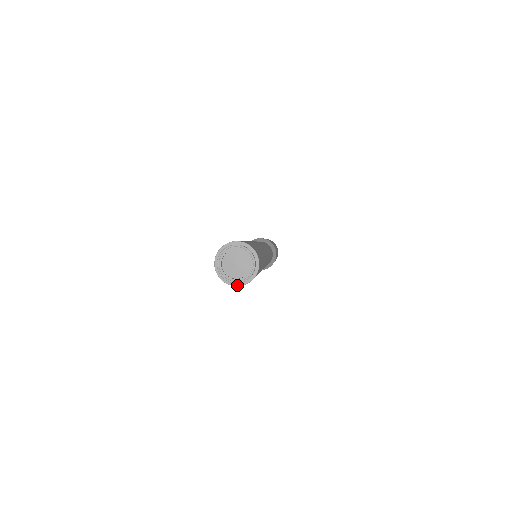
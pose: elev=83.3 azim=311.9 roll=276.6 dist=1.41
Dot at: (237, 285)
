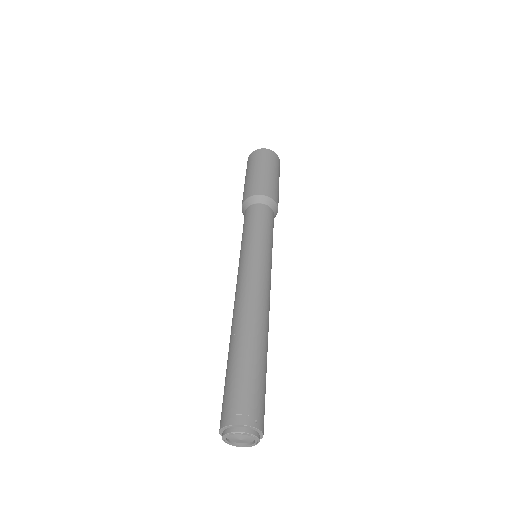
Dot at: (234, 441)
